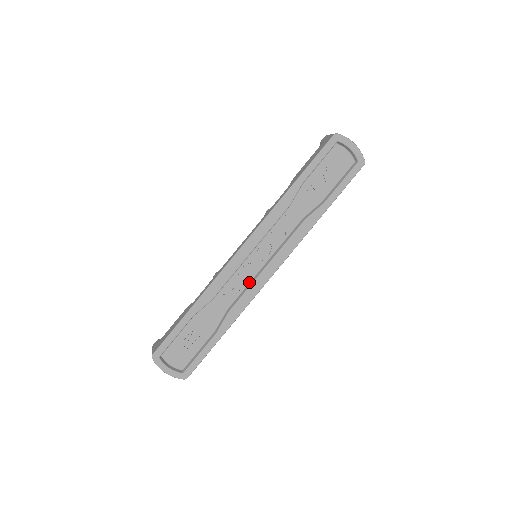
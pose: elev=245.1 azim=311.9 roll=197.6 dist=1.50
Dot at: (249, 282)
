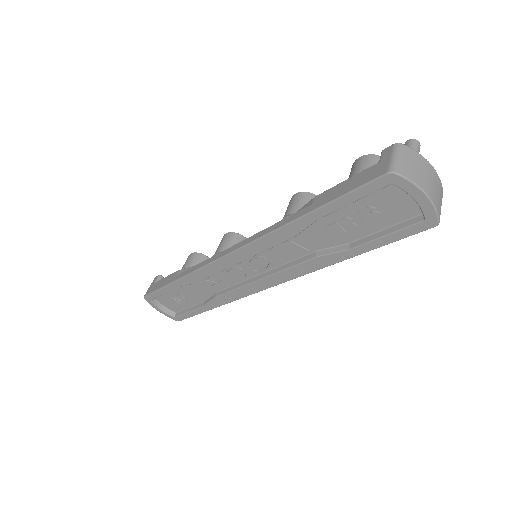
Dot at: (240, 282)
